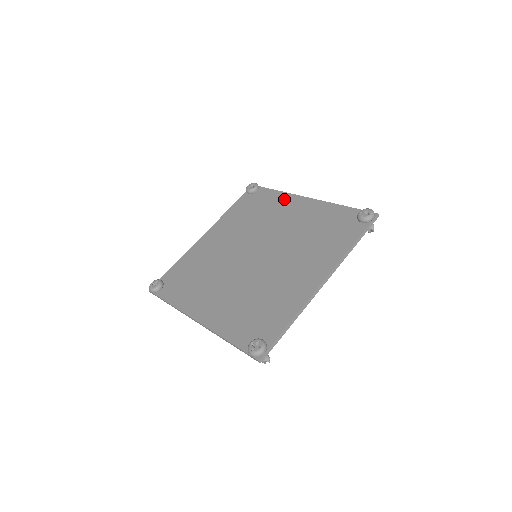
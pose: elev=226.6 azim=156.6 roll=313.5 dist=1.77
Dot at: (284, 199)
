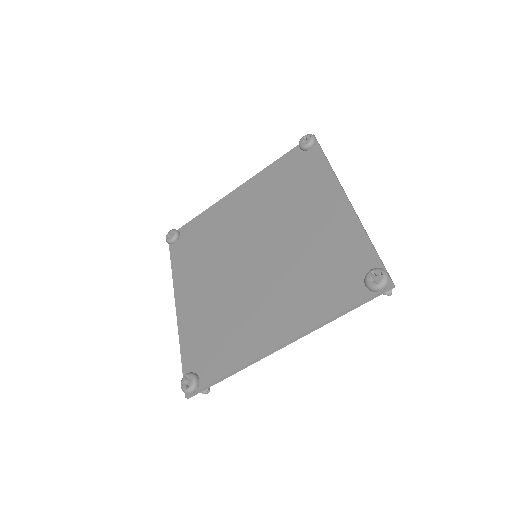
Dot at: (324, 183)
